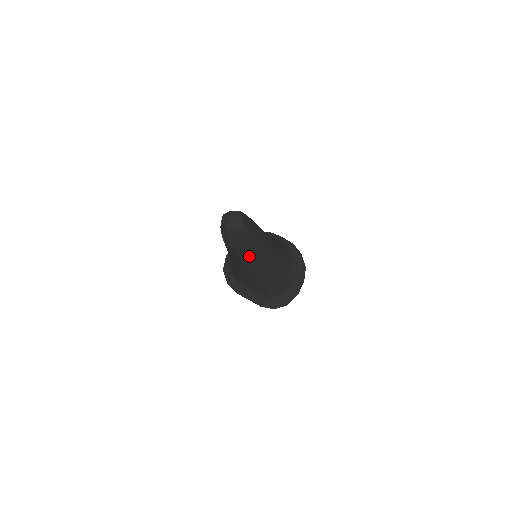
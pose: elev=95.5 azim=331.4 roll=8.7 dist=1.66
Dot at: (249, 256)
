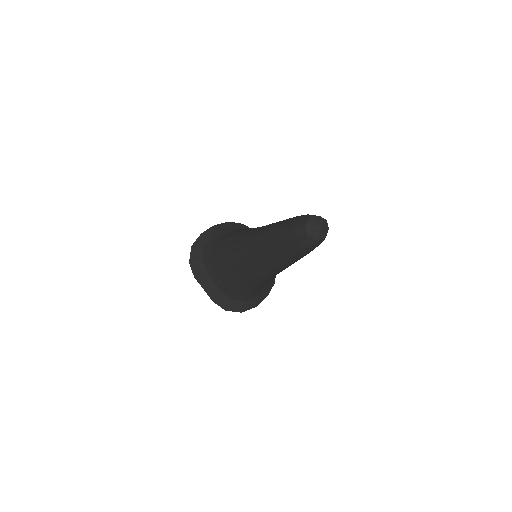
Dot at: (284, 263)
